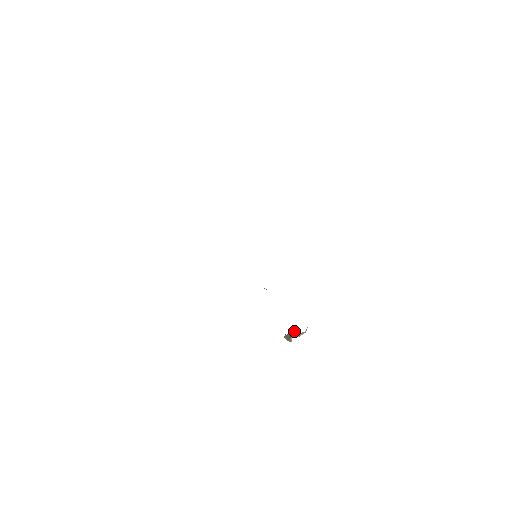
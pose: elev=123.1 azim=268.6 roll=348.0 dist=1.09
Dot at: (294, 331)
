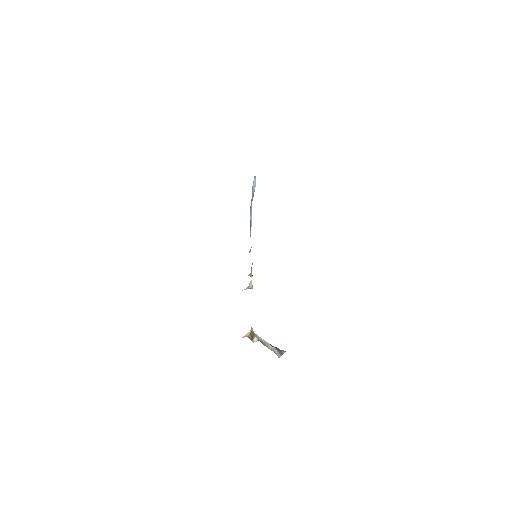
Dot at: (265, 341)
